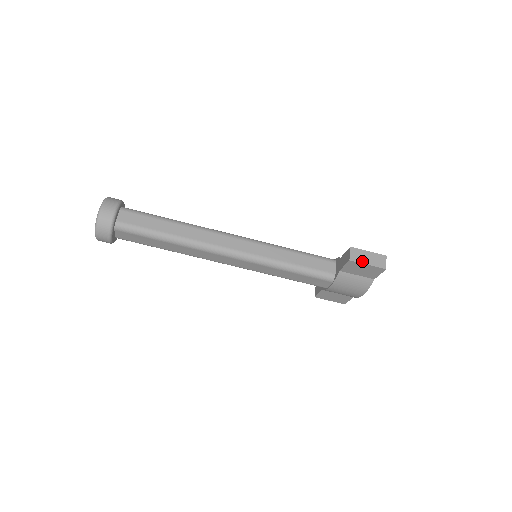
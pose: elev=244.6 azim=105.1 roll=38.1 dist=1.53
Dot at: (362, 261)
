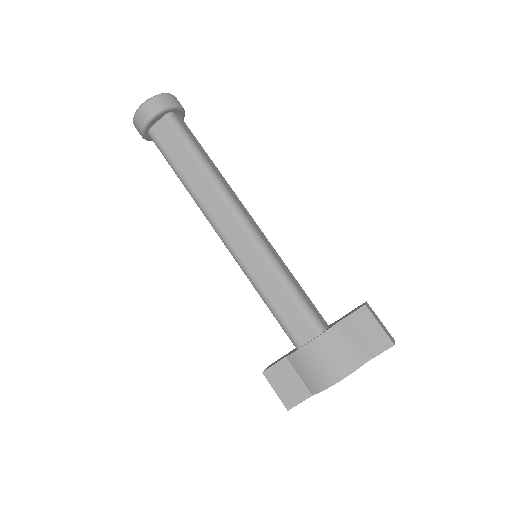
Dot at: (375, 317)
